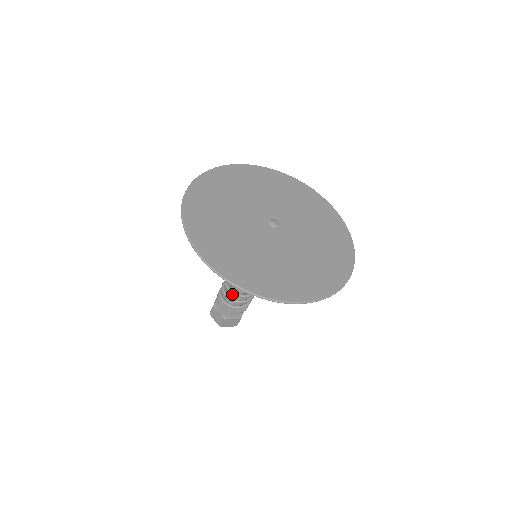
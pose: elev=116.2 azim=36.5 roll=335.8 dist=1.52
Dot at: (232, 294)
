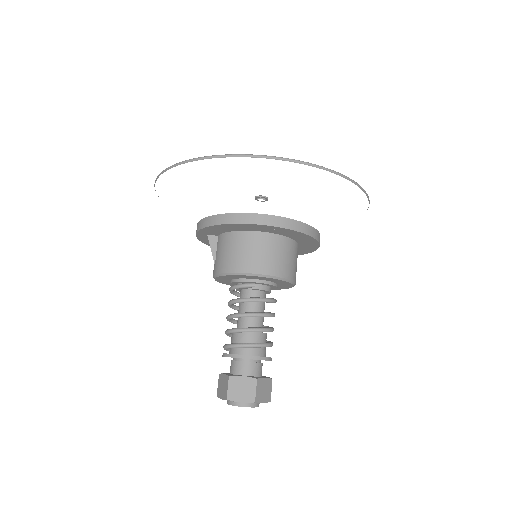
Dot at: occluded
